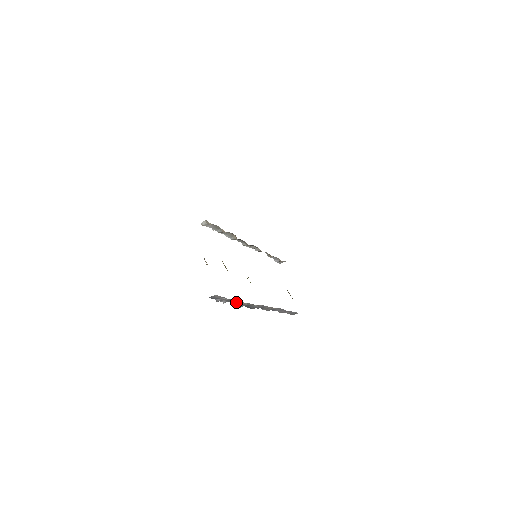
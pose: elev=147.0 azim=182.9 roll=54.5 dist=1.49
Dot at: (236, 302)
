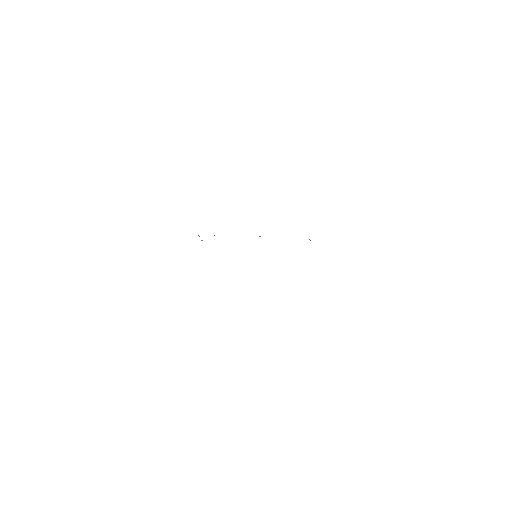
Dot at: occluded
